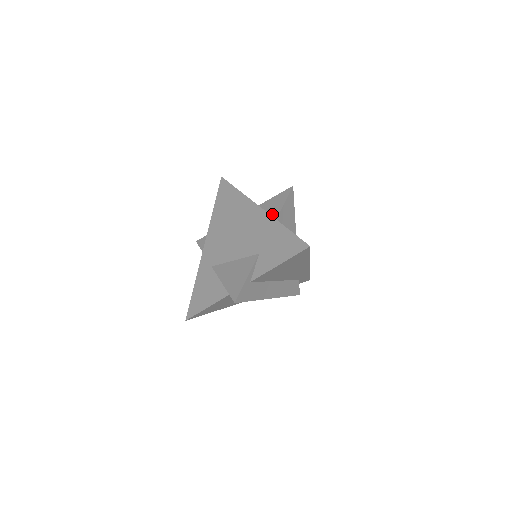
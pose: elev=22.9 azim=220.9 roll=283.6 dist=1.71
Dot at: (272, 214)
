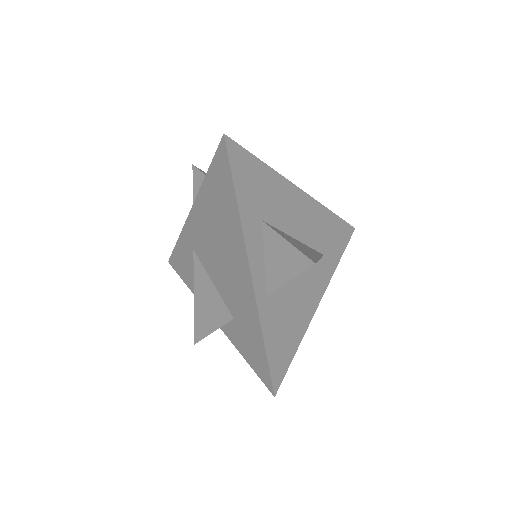
Dot at: (270, 276)
